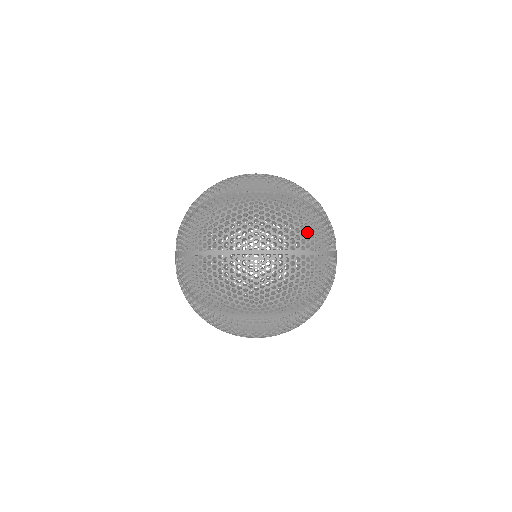
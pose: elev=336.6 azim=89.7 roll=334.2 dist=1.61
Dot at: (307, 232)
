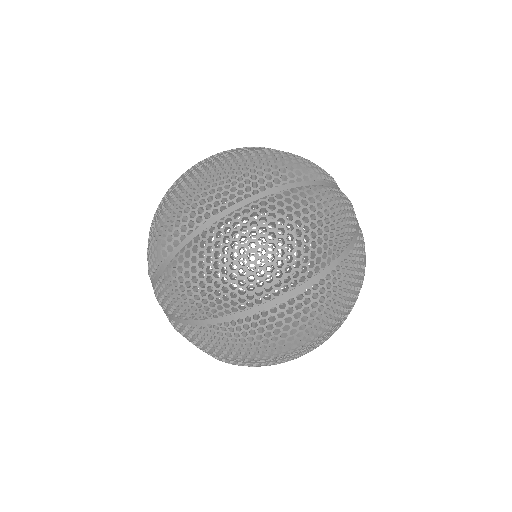
Dot at: occluded
